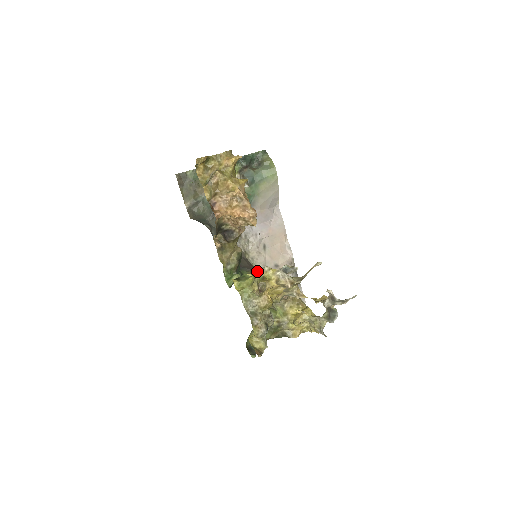
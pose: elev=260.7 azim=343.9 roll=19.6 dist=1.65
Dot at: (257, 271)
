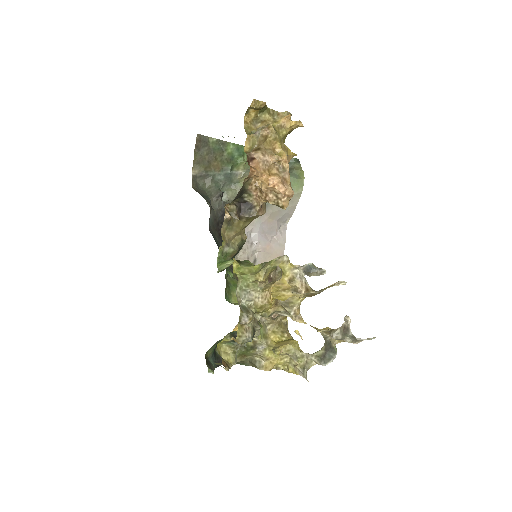
Dot at: occluded
